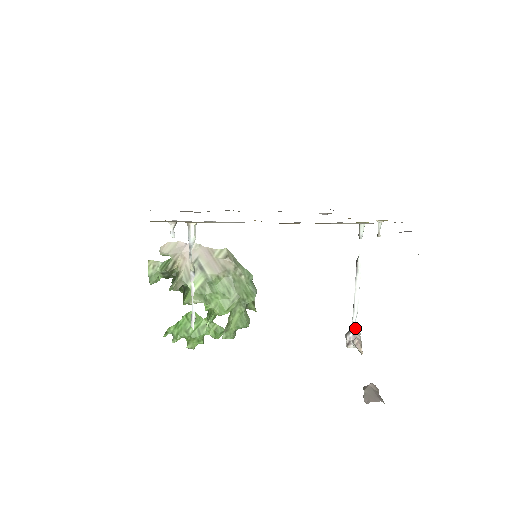
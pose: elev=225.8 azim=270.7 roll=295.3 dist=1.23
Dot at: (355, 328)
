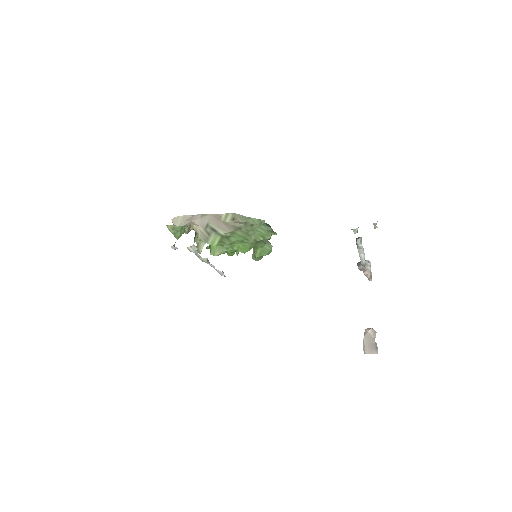
Dot at: (364, 265)
